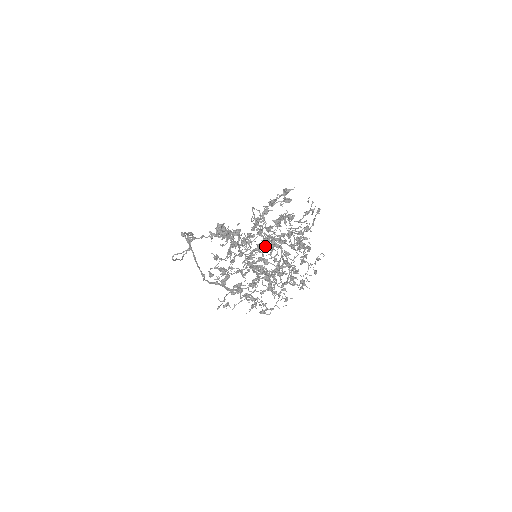
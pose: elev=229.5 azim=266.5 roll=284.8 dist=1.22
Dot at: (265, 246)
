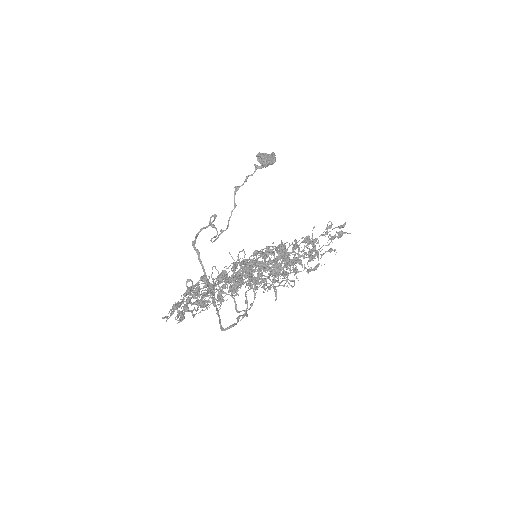
Dot at: occluded
